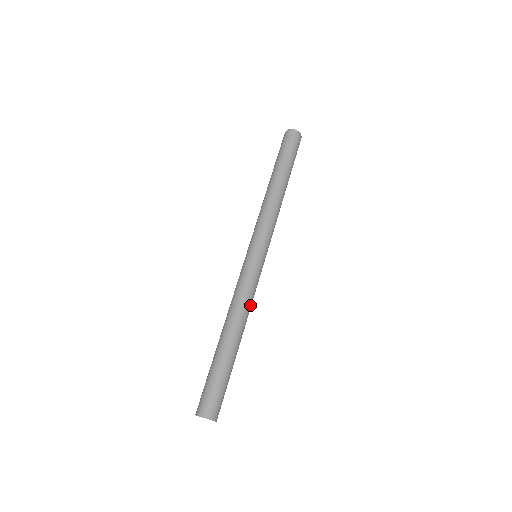
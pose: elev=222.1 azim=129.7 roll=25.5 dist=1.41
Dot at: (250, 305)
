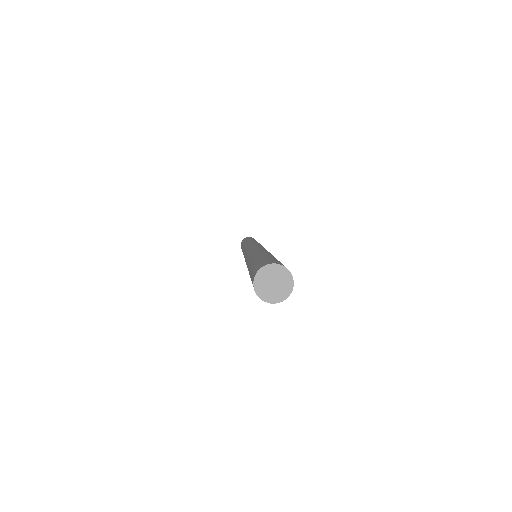
Dot at: occluded
